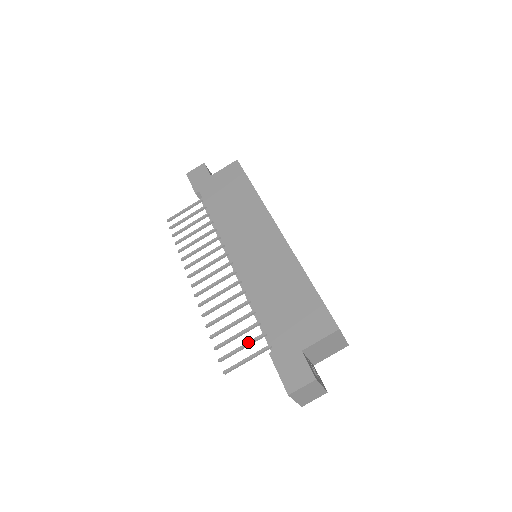
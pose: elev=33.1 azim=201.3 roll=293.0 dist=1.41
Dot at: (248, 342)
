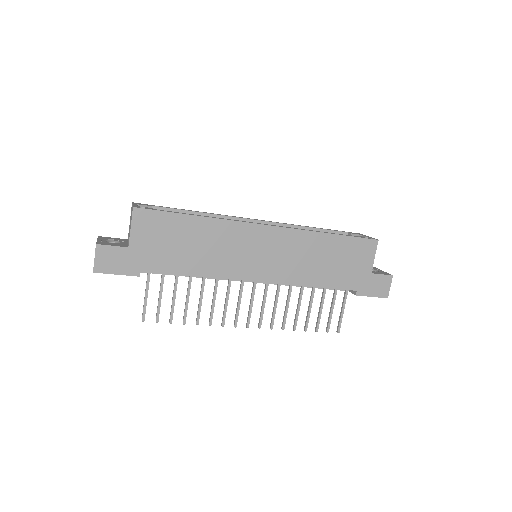
Dot at: (333, 305)
